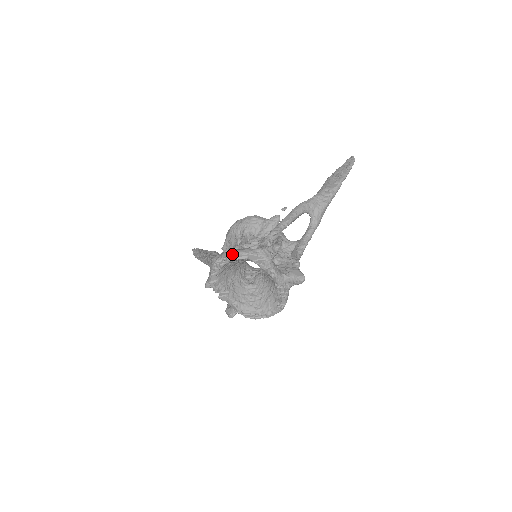
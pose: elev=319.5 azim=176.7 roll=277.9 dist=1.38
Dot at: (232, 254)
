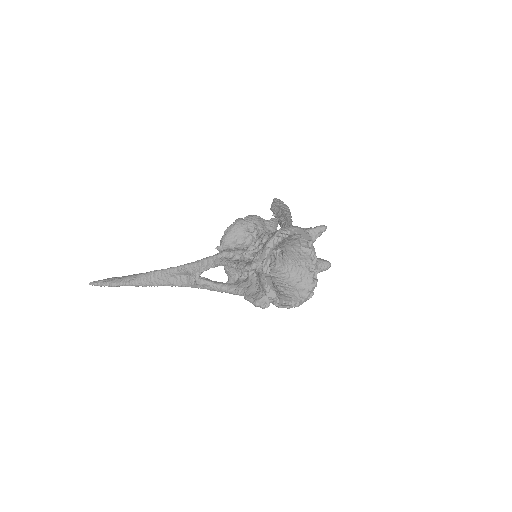
Dot at: (294, 228)
